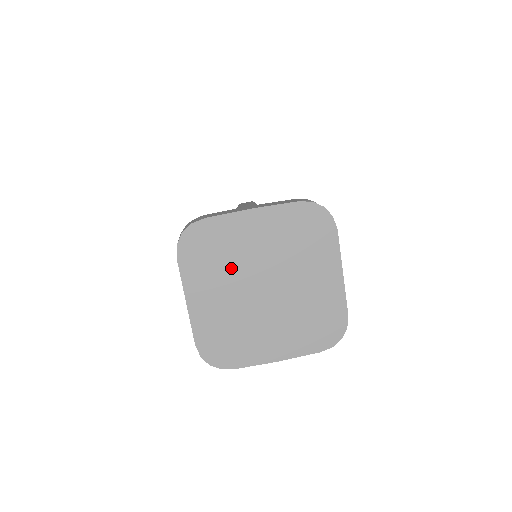
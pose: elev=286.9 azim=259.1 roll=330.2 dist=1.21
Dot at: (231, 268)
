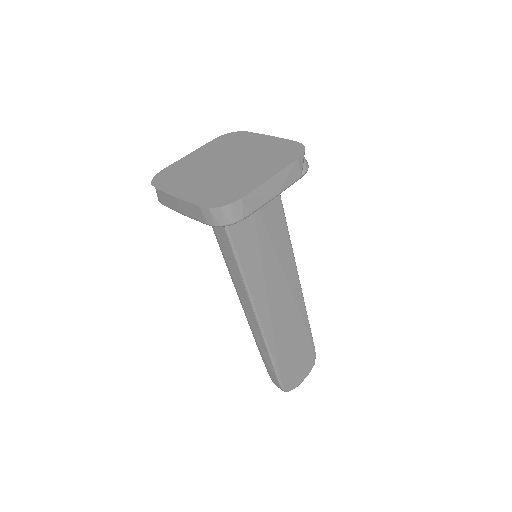
Dot at: (227, 151)
